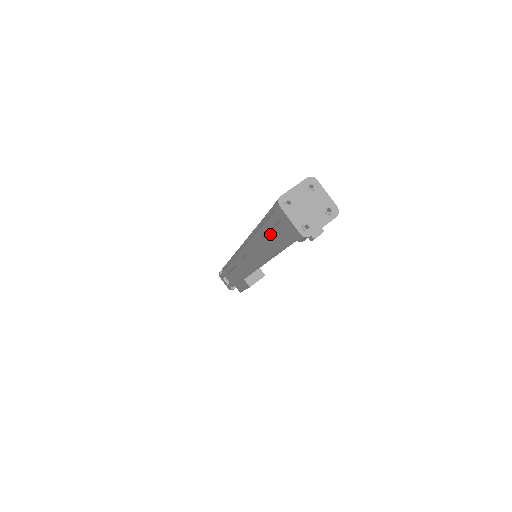
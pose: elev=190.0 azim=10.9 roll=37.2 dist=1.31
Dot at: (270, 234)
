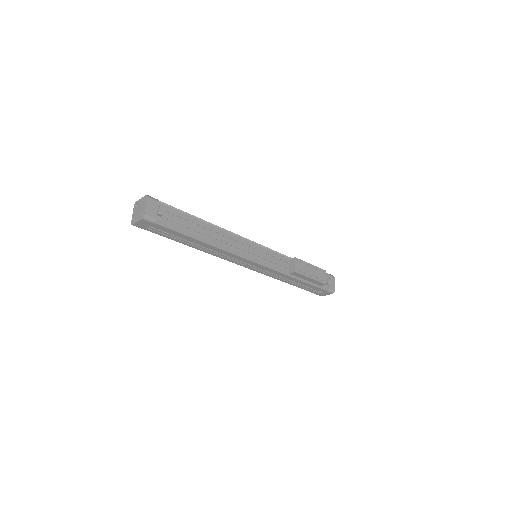
Dot at: (180, 237)
